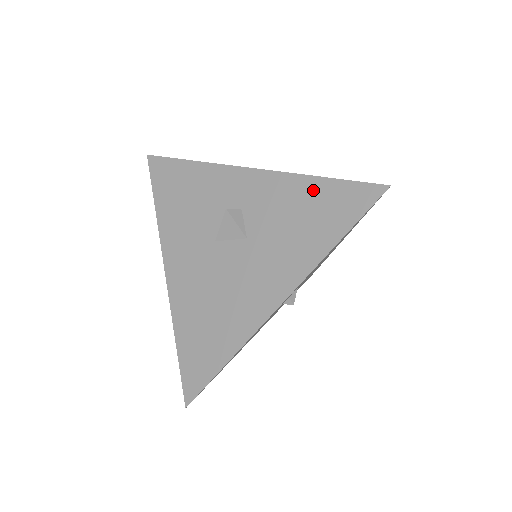
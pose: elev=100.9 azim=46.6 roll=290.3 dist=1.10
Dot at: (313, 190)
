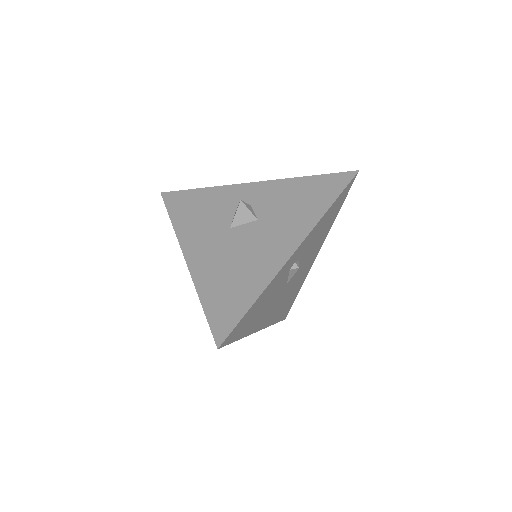
Dot at: (305, 183)
